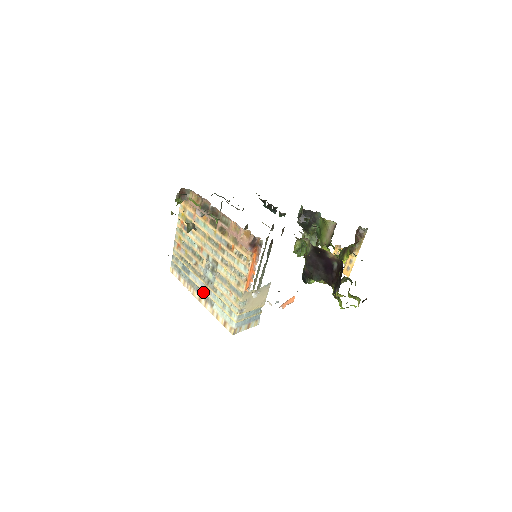
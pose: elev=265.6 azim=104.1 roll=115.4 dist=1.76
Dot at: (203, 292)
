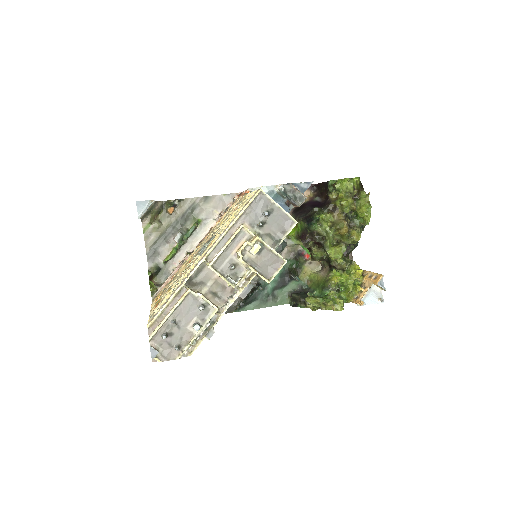
Dot at: occluded
